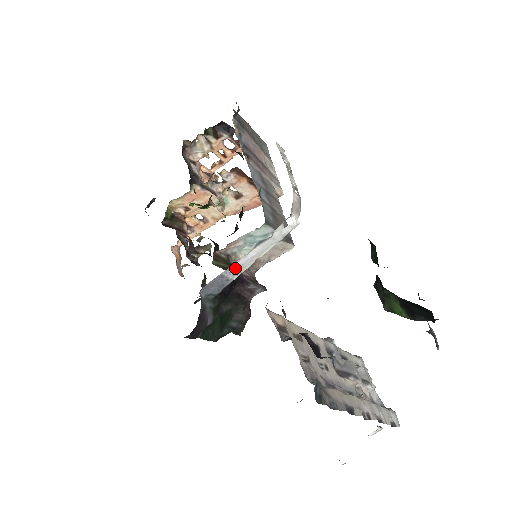
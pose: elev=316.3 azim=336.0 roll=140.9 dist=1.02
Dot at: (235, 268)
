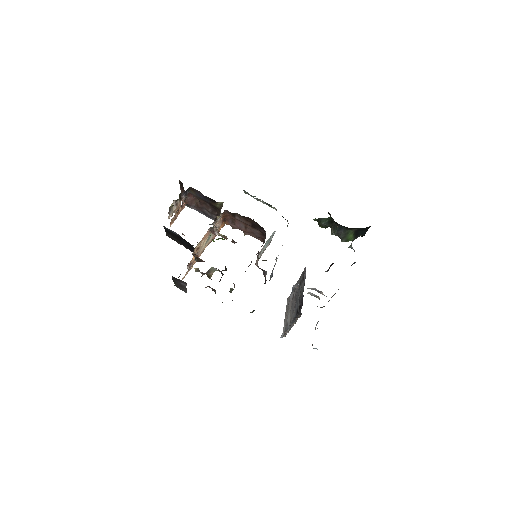
Dot at: occluded
